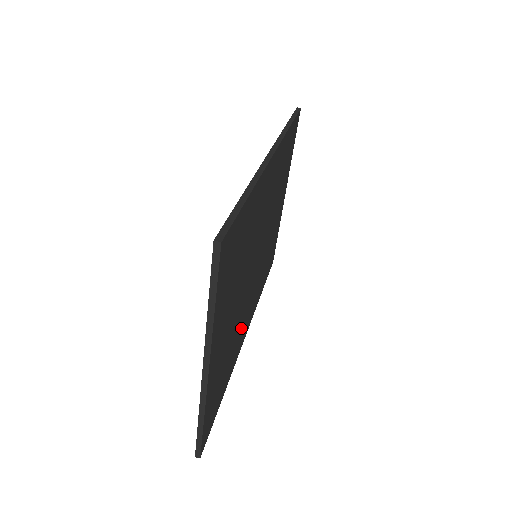
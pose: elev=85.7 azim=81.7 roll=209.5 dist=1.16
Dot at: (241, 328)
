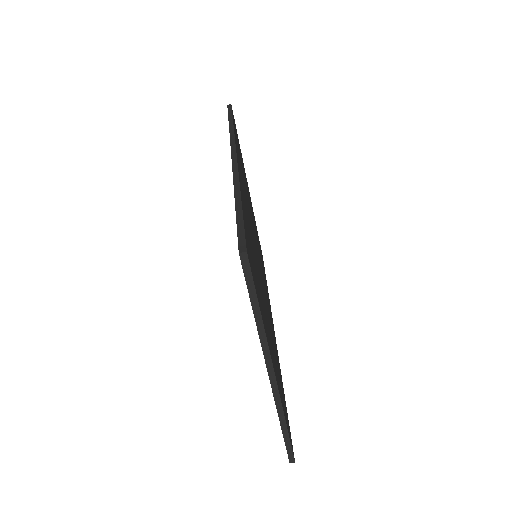
Dot at: (272, 328)
